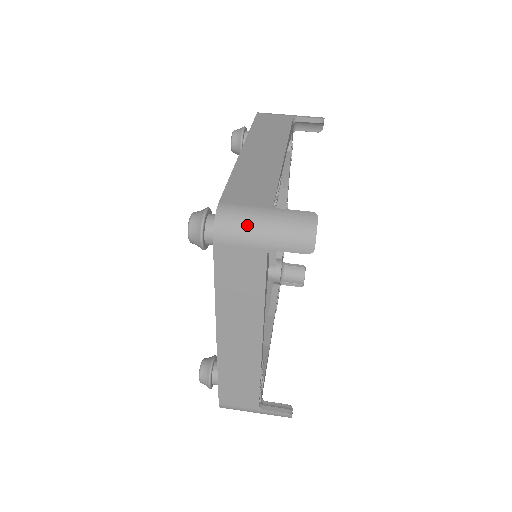
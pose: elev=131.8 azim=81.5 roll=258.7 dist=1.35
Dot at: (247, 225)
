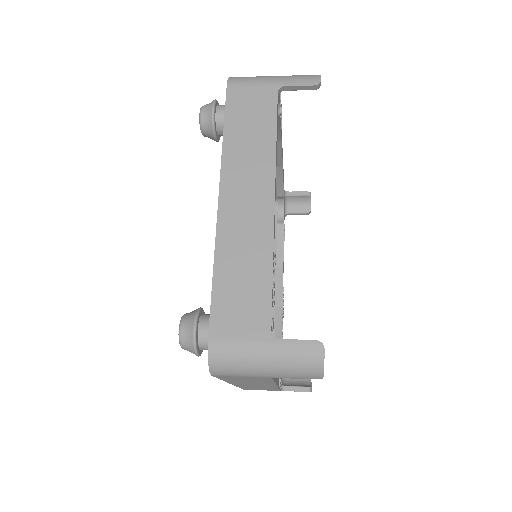
Dot at: (258, 76)
